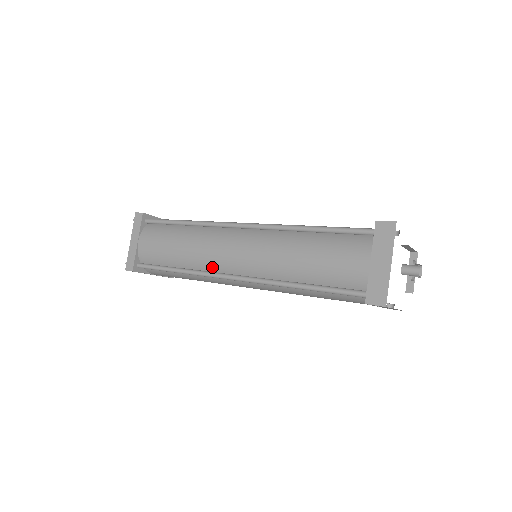
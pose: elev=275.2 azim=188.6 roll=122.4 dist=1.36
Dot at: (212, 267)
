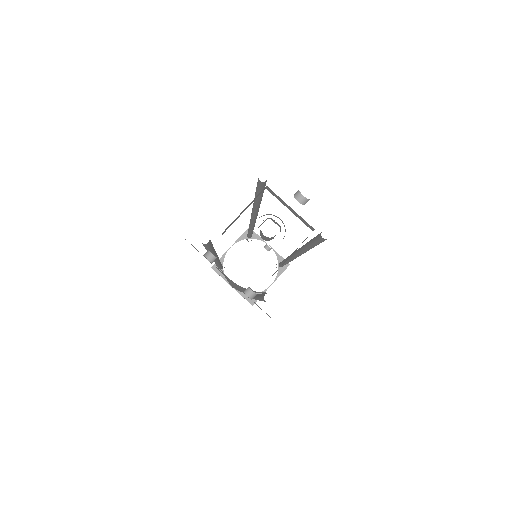
Dot at: occluded
